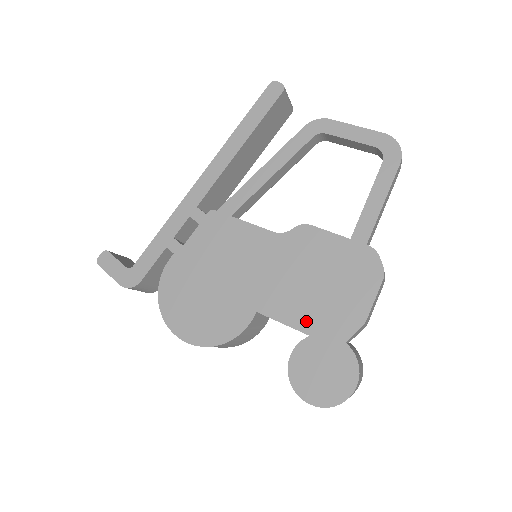
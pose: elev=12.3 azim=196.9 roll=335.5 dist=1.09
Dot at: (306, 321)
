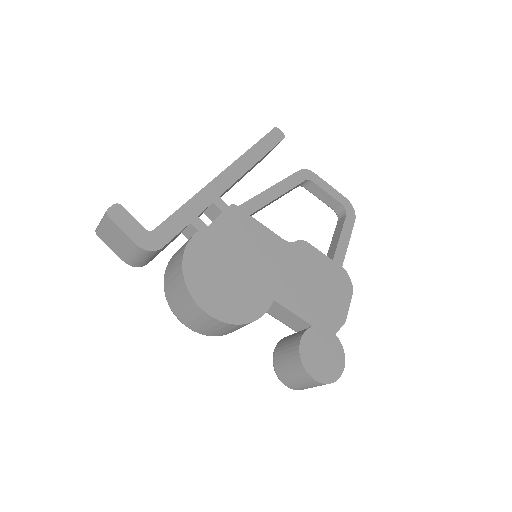
Dot at: (310, 314)
